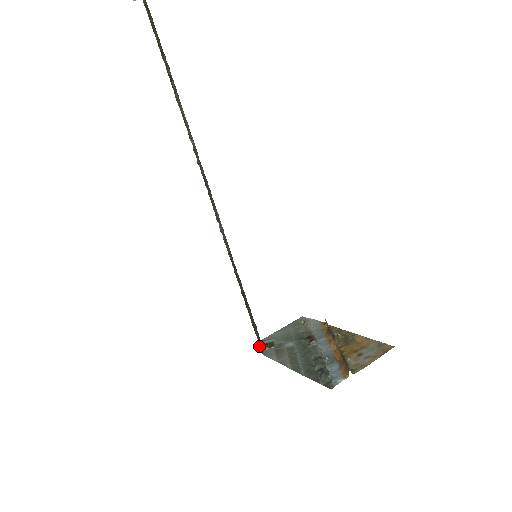
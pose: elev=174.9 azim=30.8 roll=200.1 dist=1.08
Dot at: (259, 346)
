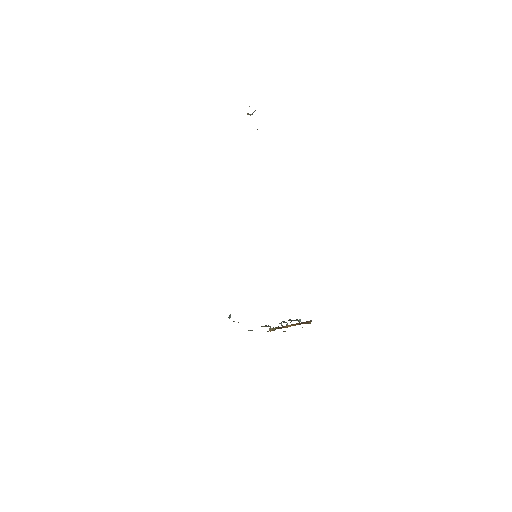
Dot at: (229, 317)
